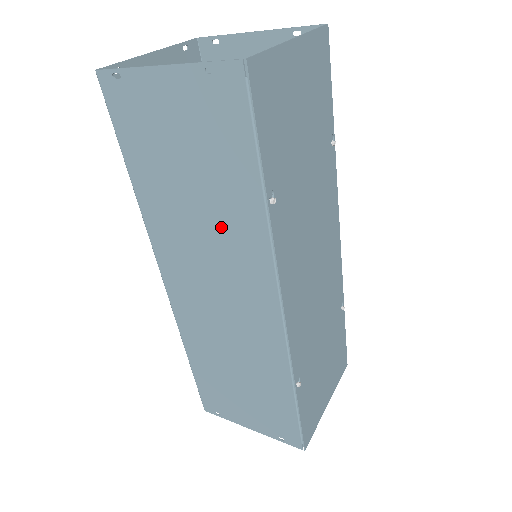
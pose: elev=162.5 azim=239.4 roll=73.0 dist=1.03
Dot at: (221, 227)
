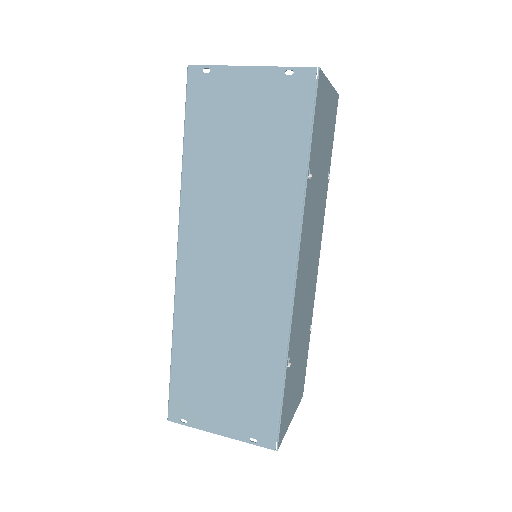
Dot at: (259, 197)
